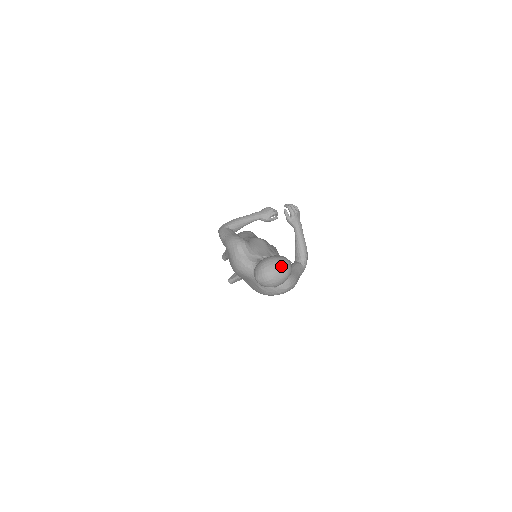
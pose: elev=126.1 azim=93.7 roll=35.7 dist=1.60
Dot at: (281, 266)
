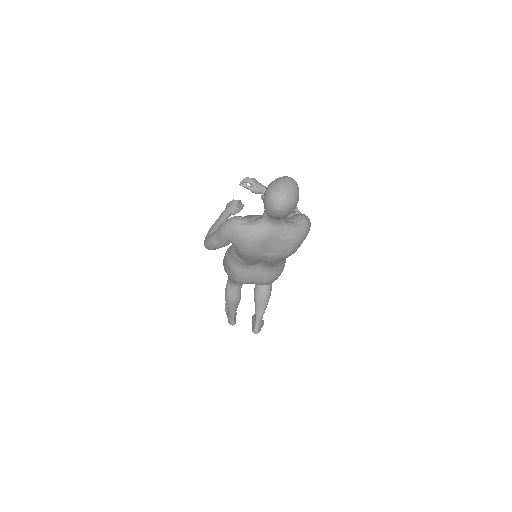
Dot at: (284, 179)
